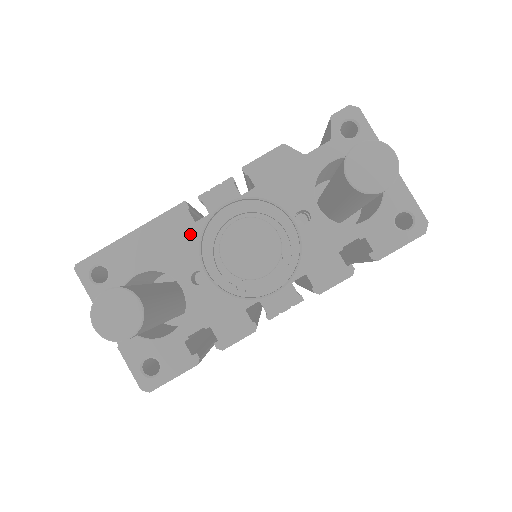
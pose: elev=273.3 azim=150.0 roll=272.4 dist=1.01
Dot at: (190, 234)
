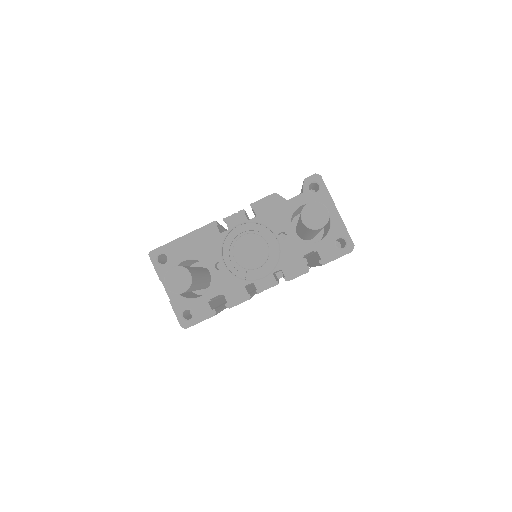
Dot at: (217, 240)
